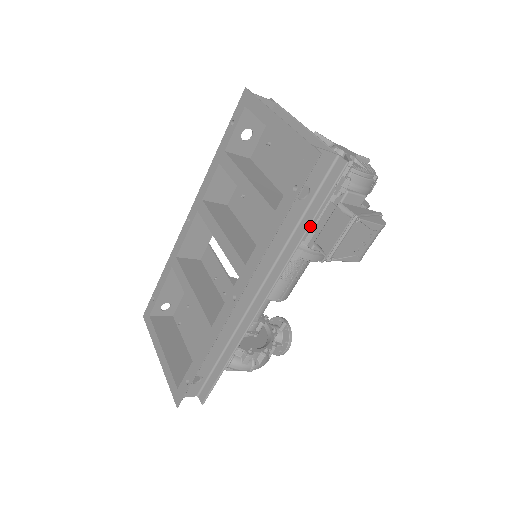
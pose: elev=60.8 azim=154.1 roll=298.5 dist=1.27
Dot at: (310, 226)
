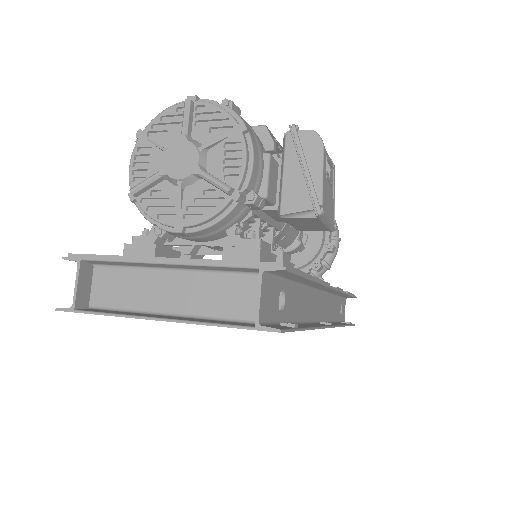
Dot at: (312, 279)
